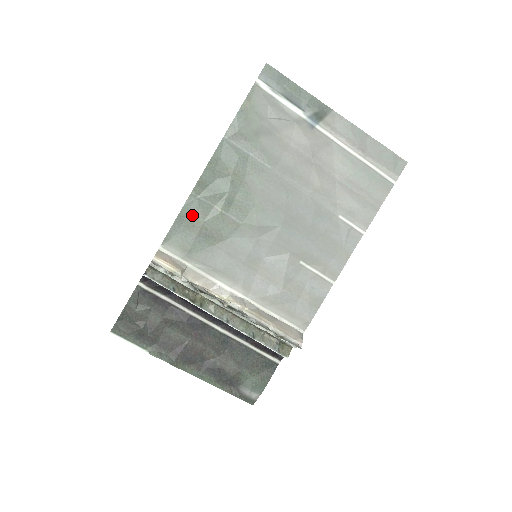
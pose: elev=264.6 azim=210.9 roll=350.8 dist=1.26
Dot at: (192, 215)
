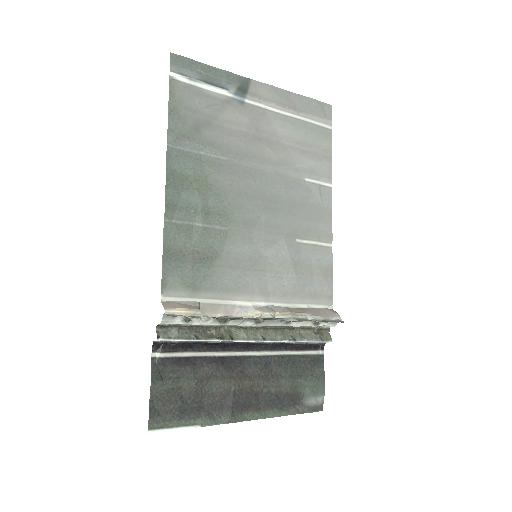
Dot at: (177, 245)
